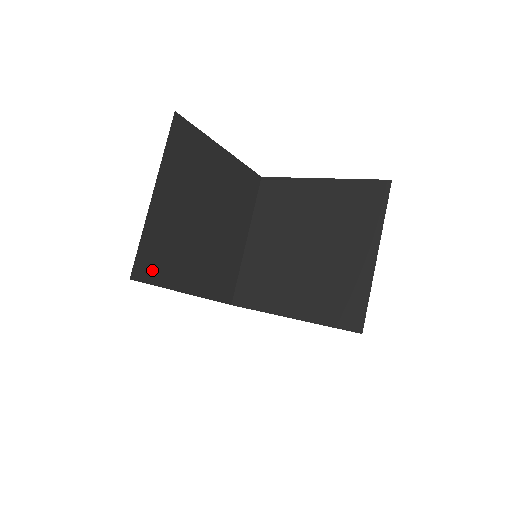
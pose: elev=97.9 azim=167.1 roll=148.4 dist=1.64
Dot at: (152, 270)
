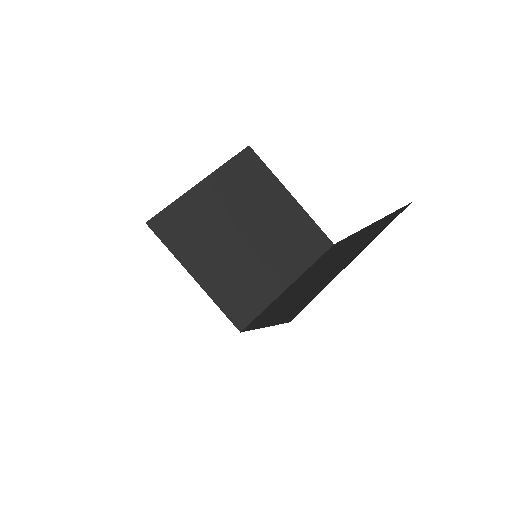
Dot at: occluded
